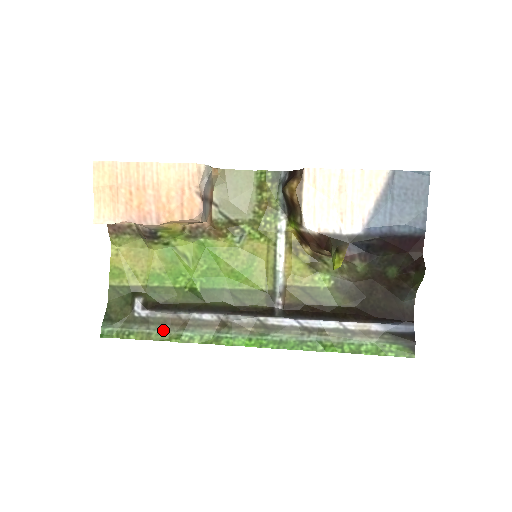
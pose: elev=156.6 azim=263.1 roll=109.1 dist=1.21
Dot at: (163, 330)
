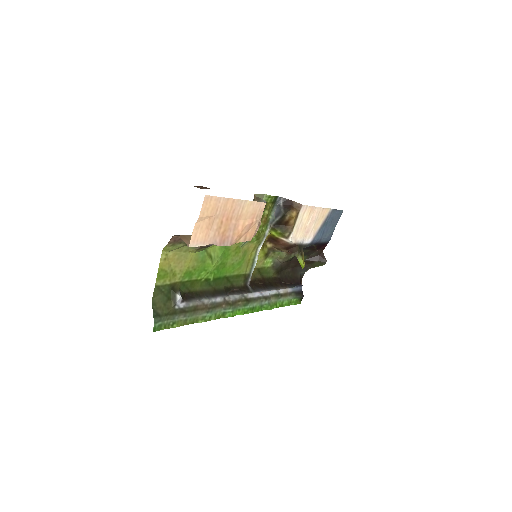
Dot at: (194, 315)
